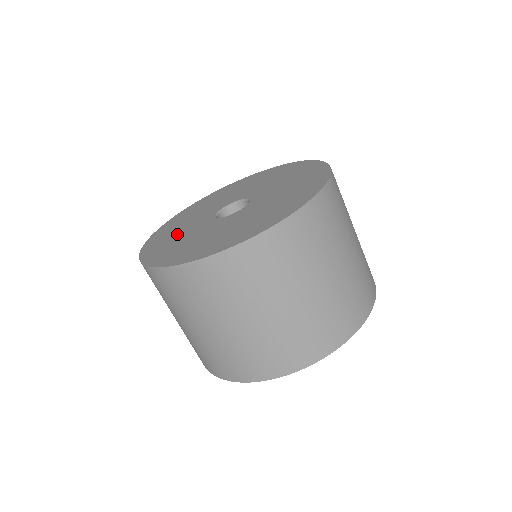
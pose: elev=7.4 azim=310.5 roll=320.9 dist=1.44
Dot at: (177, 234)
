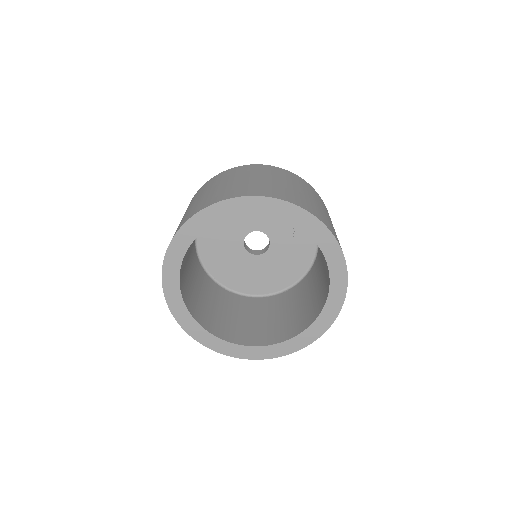
Dot at: occluded
